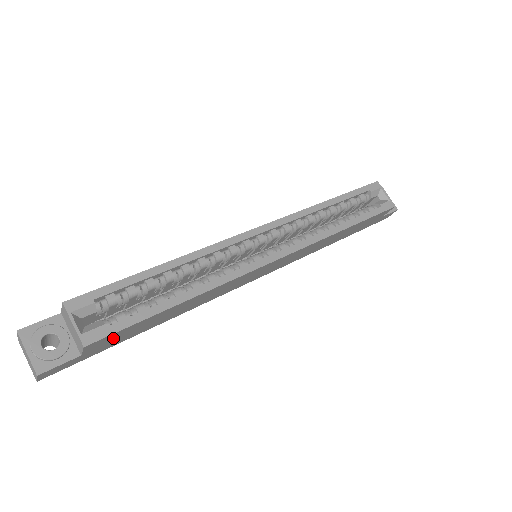
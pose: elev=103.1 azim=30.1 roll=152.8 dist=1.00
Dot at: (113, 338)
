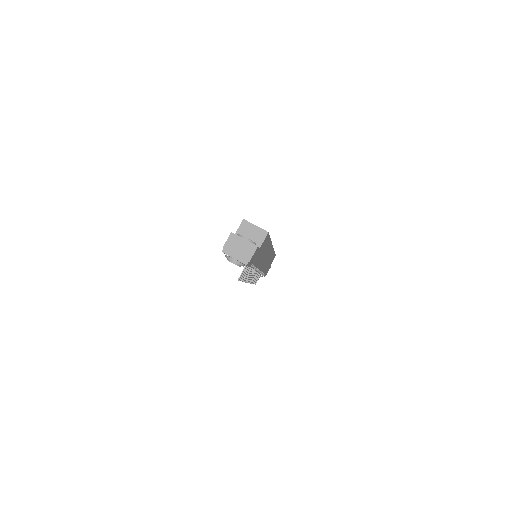
Dot at: (263, 245)
